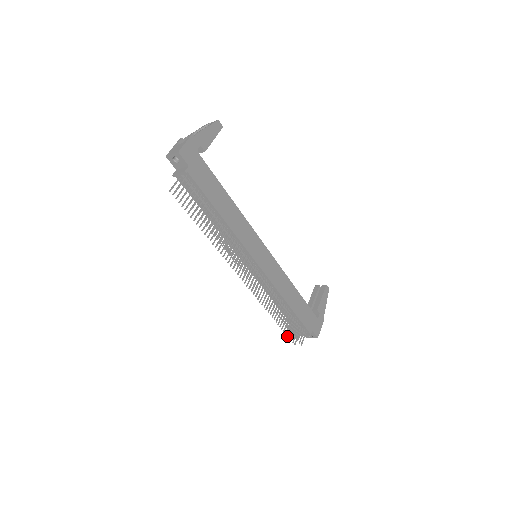
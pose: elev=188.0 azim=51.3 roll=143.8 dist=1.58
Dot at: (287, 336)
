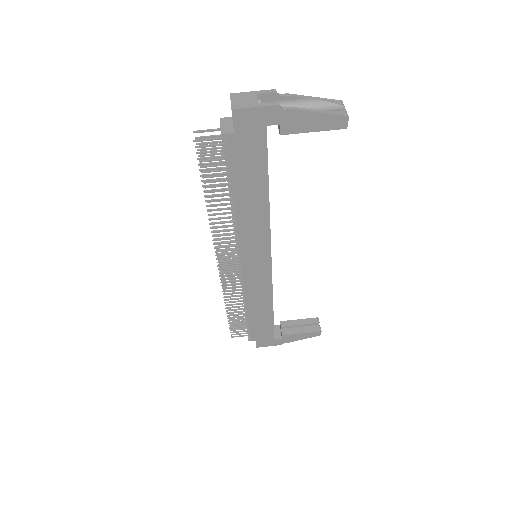
Dot at: occluded
